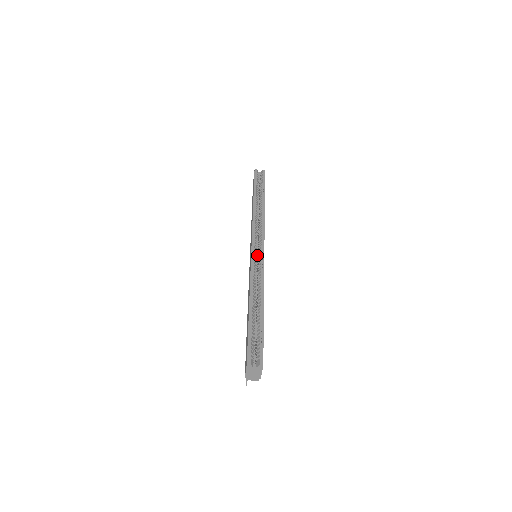
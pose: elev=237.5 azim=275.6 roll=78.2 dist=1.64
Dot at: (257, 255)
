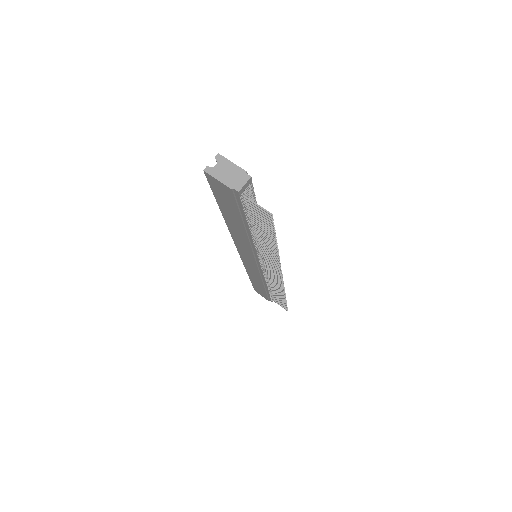
Dot at: occluded
